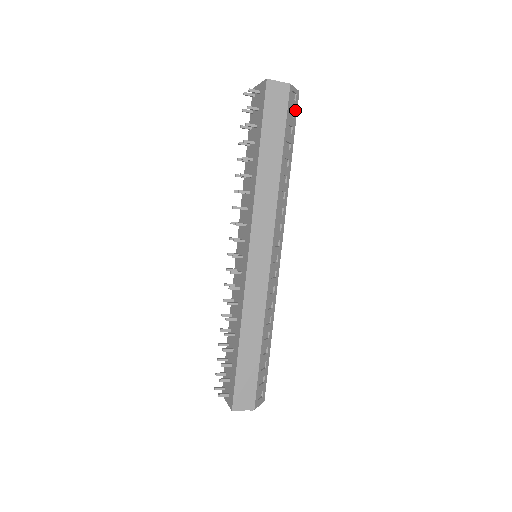
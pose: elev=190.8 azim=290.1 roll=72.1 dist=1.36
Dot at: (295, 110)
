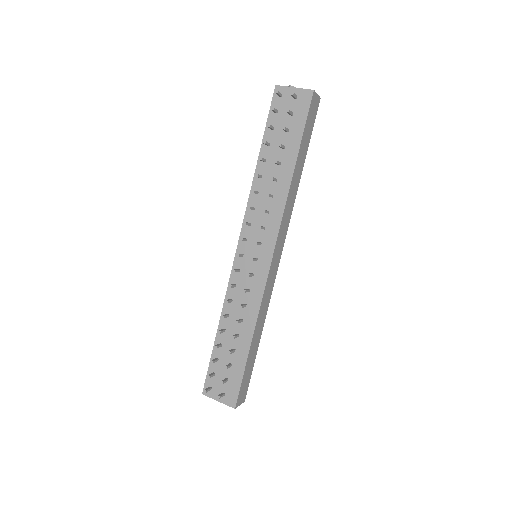
Dot at: occluded
